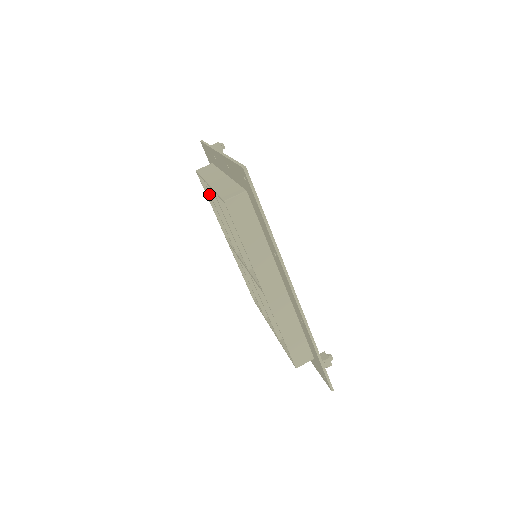
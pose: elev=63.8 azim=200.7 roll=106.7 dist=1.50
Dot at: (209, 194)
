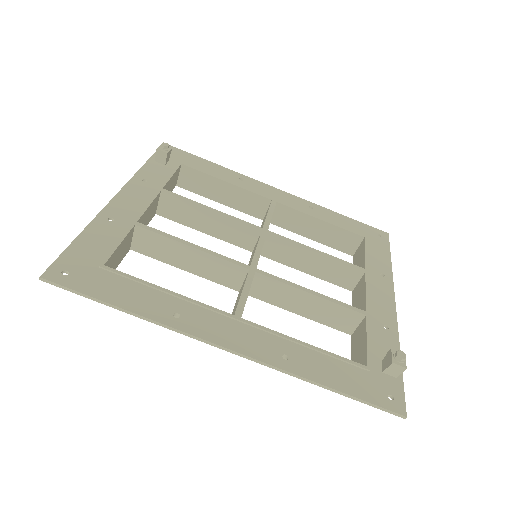
Dot at: (205, 194)
